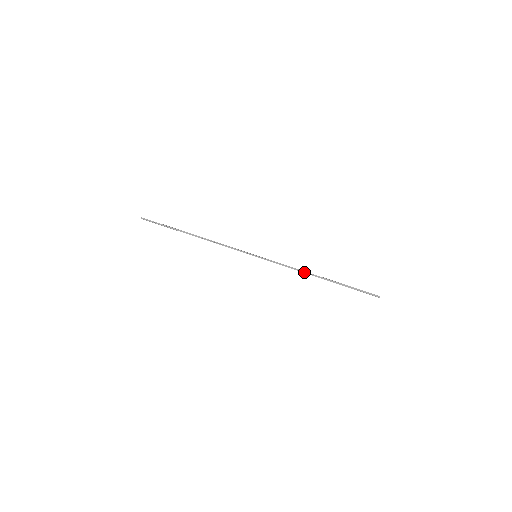
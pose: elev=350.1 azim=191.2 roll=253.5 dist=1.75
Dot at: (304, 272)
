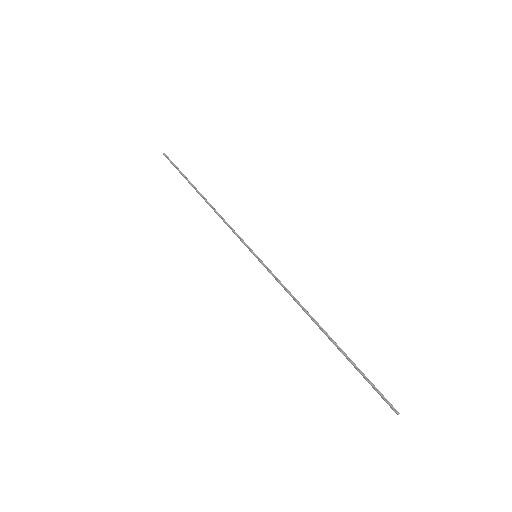
Dot at: (304, 310)
